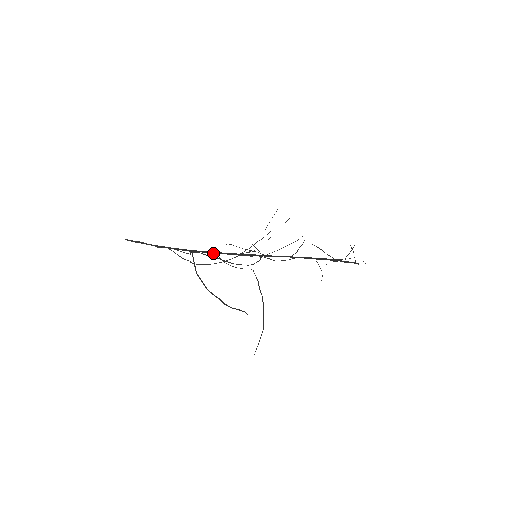
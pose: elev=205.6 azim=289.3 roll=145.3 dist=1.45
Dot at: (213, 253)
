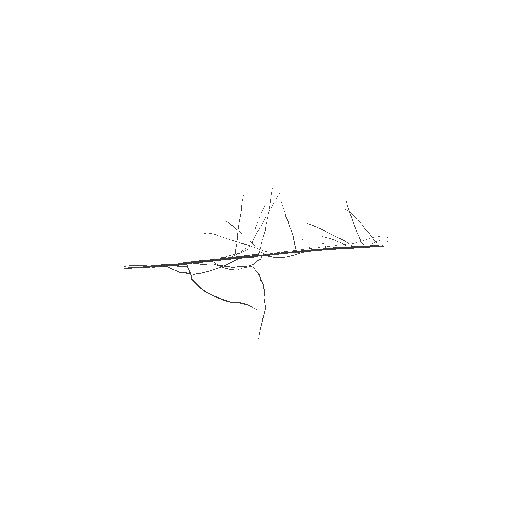
Dot at: (208, 260)
